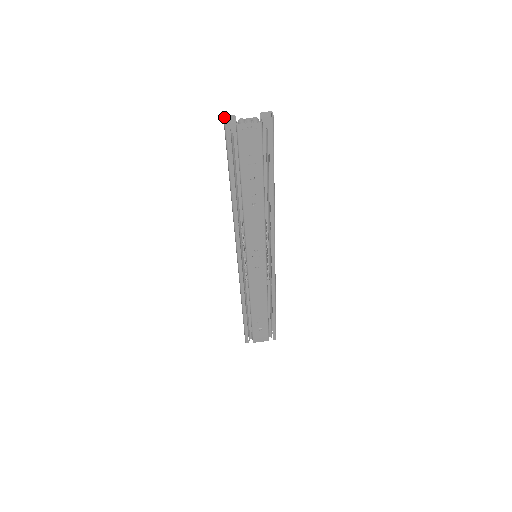
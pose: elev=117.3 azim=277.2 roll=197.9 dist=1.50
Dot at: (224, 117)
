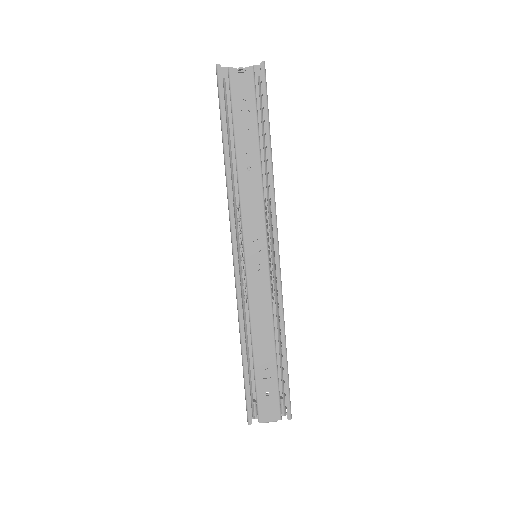
Dot at: occluded
